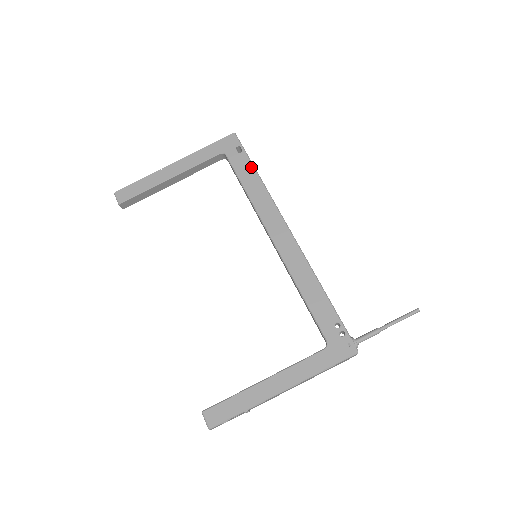
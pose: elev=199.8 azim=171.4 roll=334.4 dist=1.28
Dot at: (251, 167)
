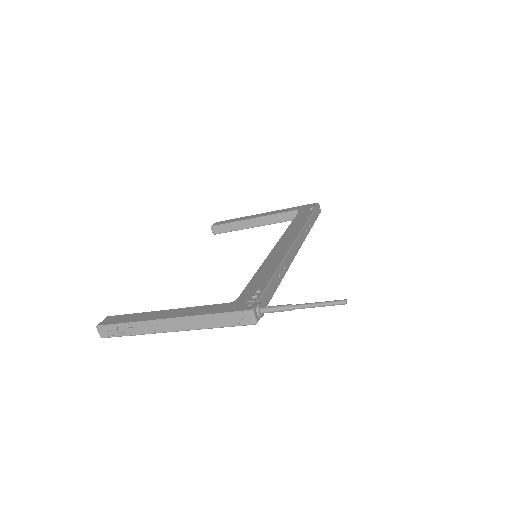
Dot at: (308, 215)
